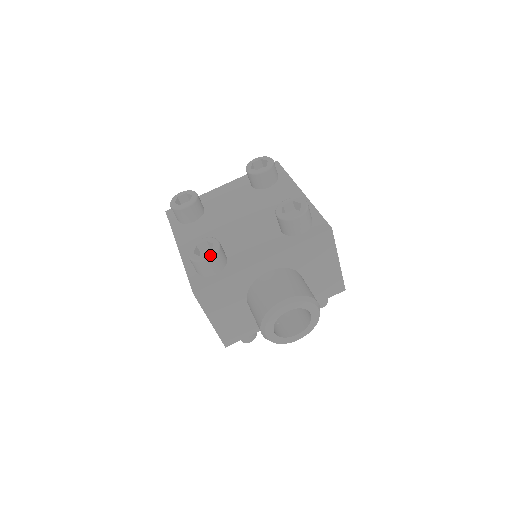
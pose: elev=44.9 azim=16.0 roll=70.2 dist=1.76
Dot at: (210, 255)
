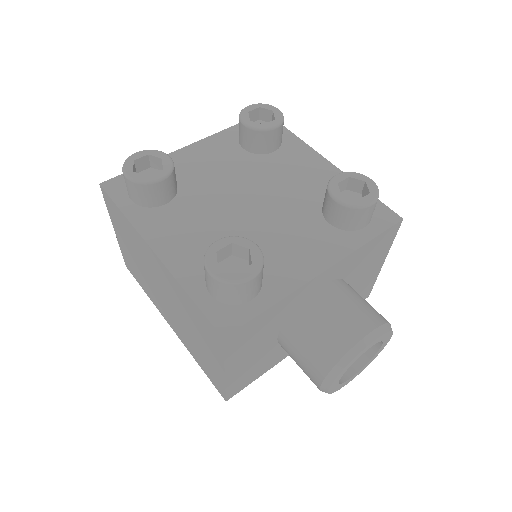
Dot at: (254, 270)
